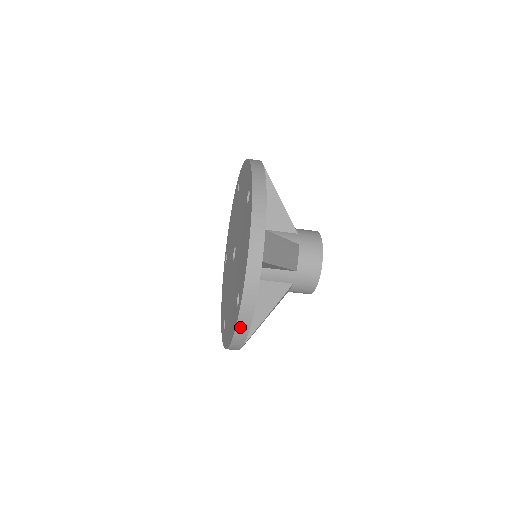
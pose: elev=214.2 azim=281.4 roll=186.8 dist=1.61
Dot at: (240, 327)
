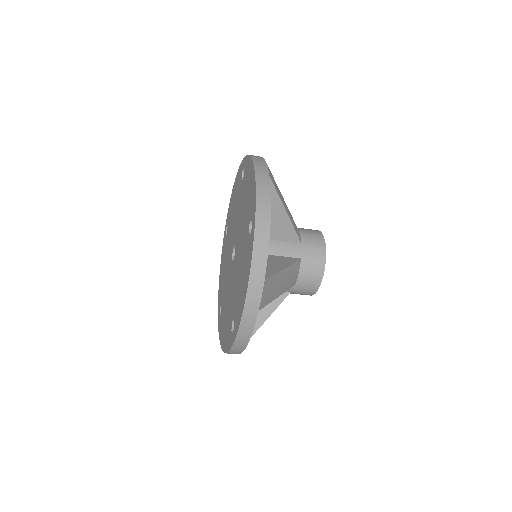
Dot at: (258, 241)
